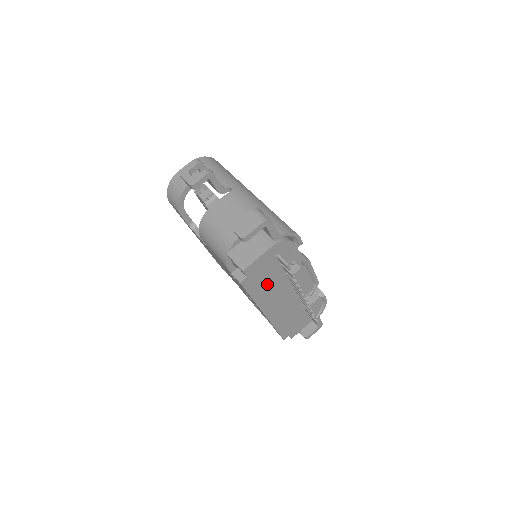
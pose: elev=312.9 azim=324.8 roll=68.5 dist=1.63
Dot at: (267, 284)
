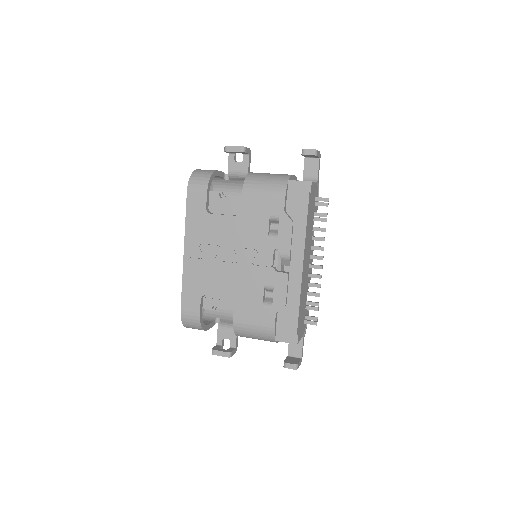
Dot at: (310, 223)
